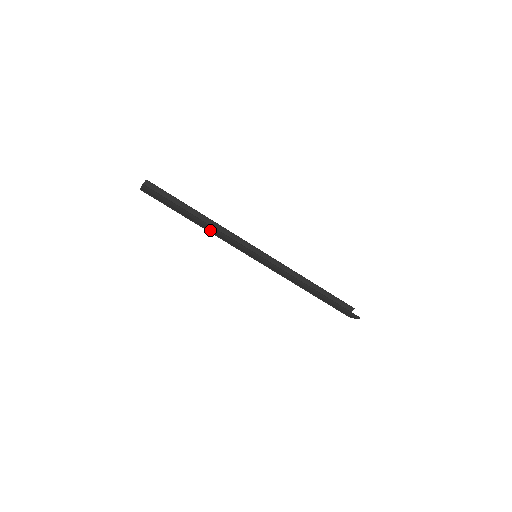
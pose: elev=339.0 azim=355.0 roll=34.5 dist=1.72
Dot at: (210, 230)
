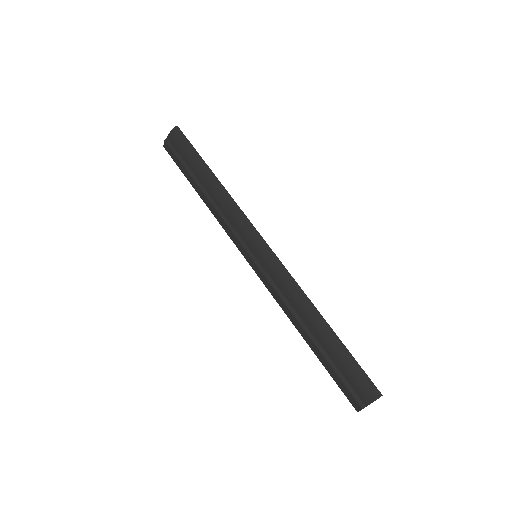
Dot at: (219, 197)
